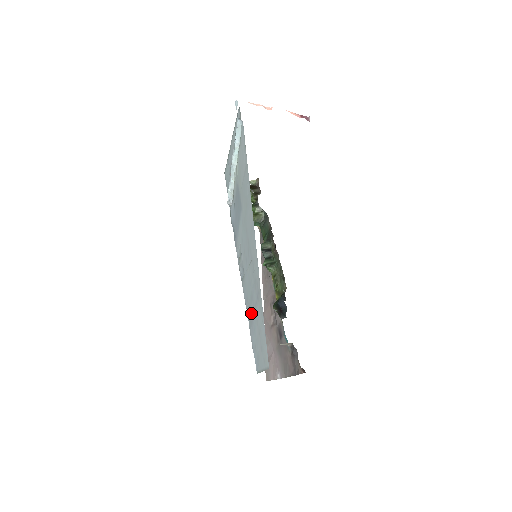
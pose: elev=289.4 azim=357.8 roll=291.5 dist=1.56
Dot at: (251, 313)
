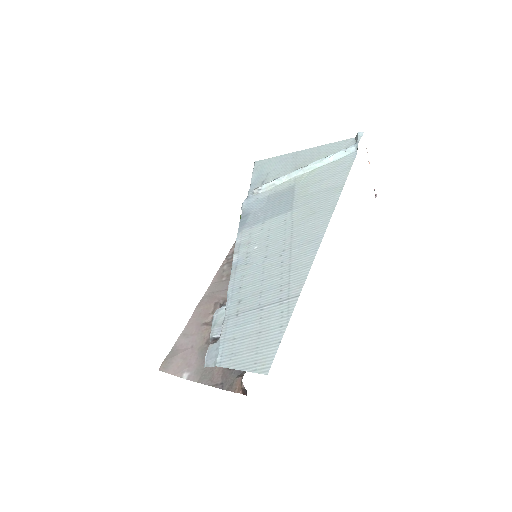
Dot at: (245, 305)
